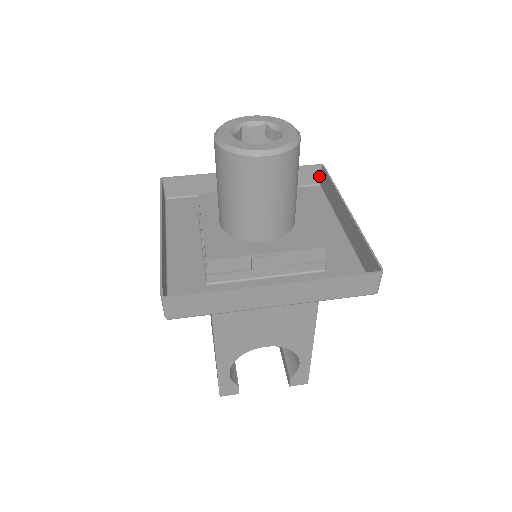
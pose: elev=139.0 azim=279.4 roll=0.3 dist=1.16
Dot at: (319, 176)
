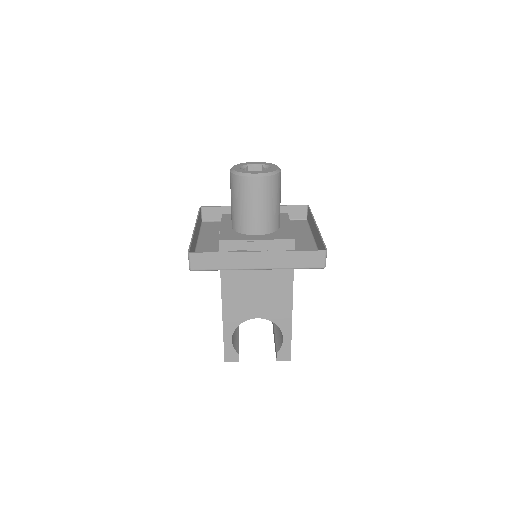
Dot at: (306, 213)
